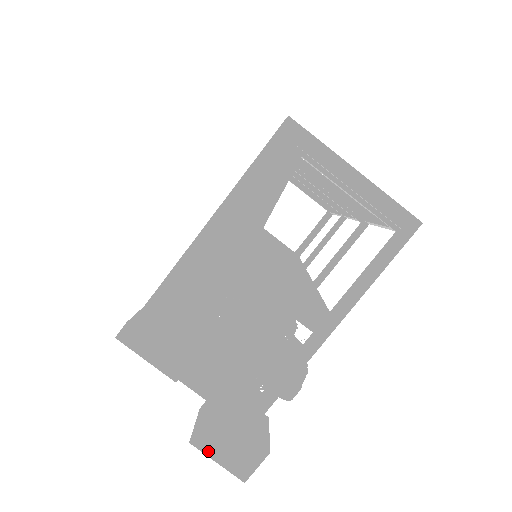
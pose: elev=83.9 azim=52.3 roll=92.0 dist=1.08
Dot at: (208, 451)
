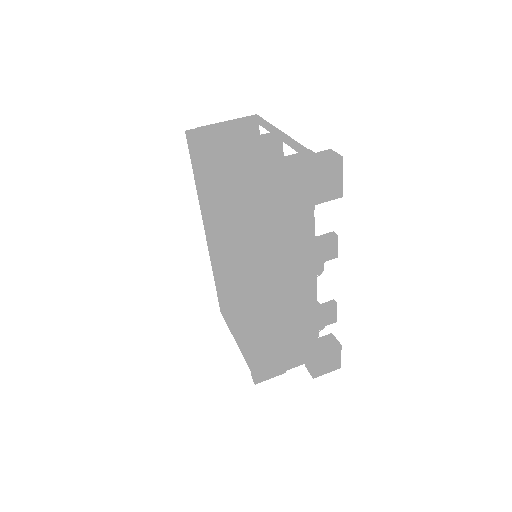
Dot at: (314, 163)
